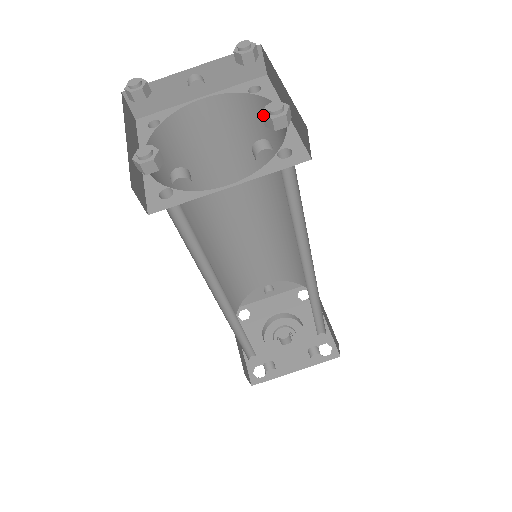
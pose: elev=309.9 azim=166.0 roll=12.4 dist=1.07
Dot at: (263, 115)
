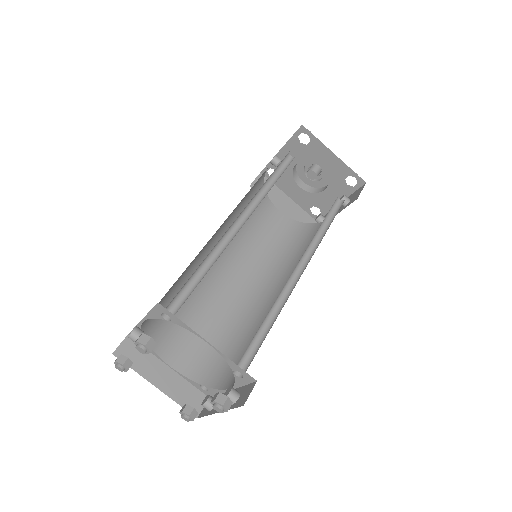
Dot at: (216, 409)
